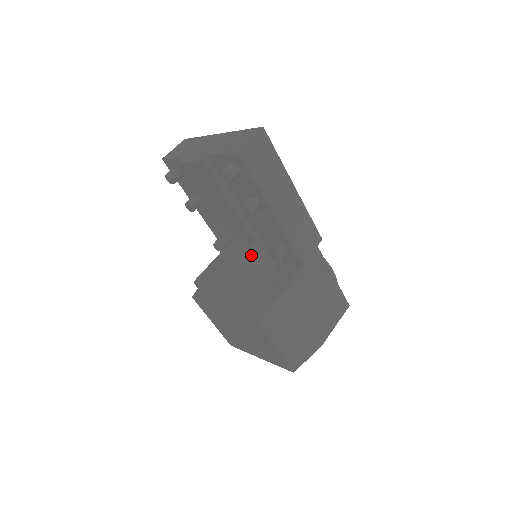
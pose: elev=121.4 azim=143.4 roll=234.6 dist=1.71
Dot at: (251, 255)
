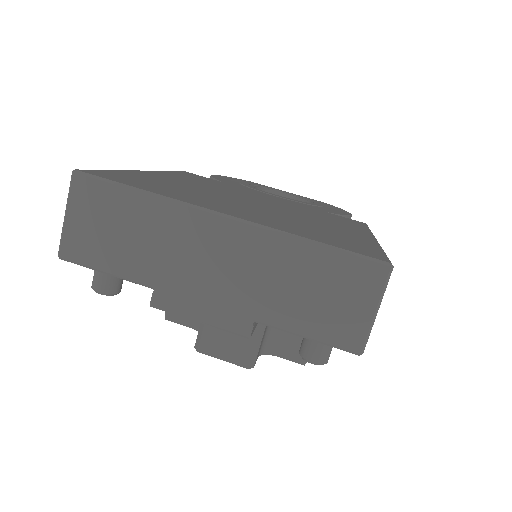
Dot at: occluded
